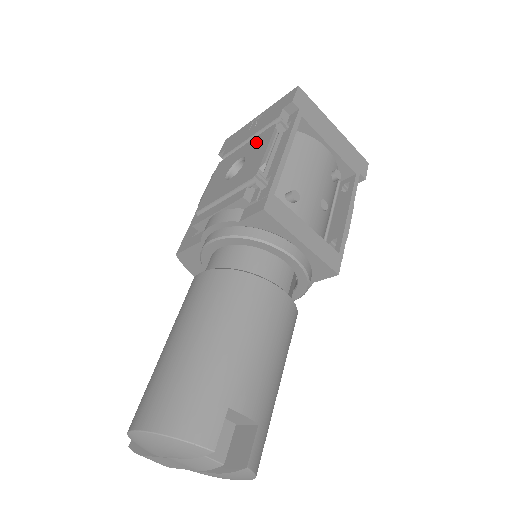
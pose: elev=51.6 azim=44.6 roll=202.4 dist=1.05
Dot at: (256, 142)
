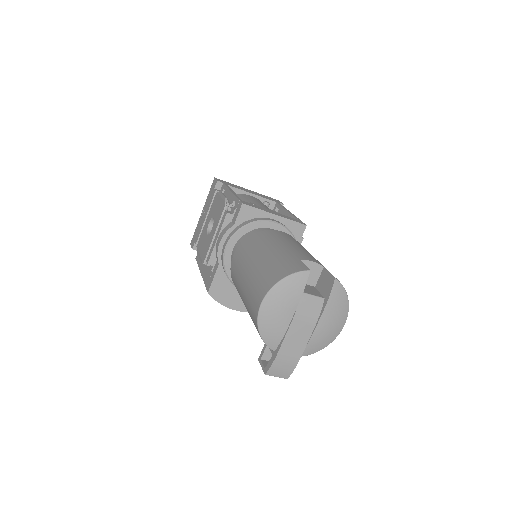
Dot at: (212, 209)
